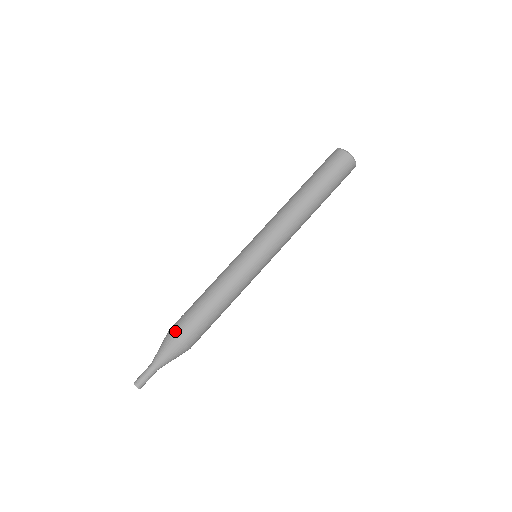
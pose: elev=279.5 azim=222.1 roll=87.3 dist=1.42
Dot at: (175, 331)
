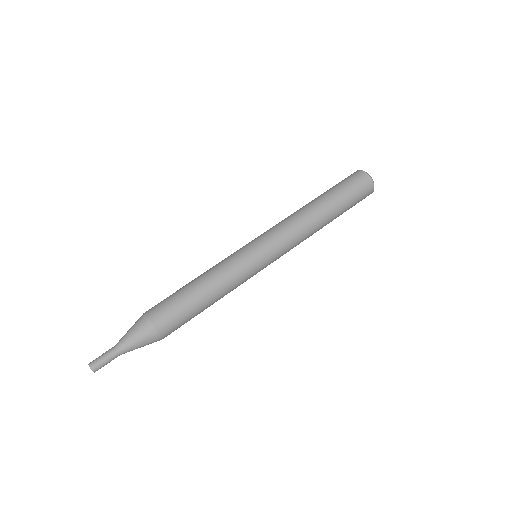
Dot at: occluded
